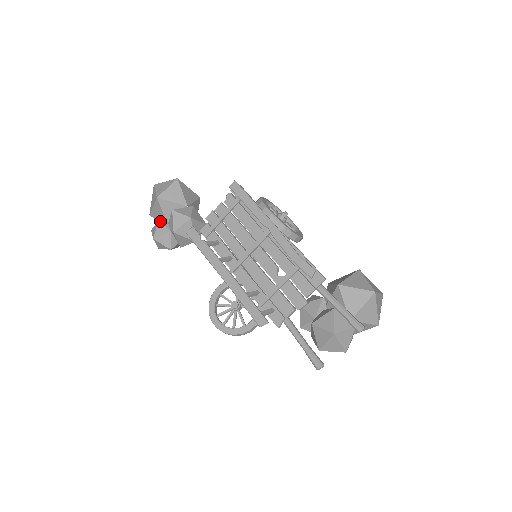
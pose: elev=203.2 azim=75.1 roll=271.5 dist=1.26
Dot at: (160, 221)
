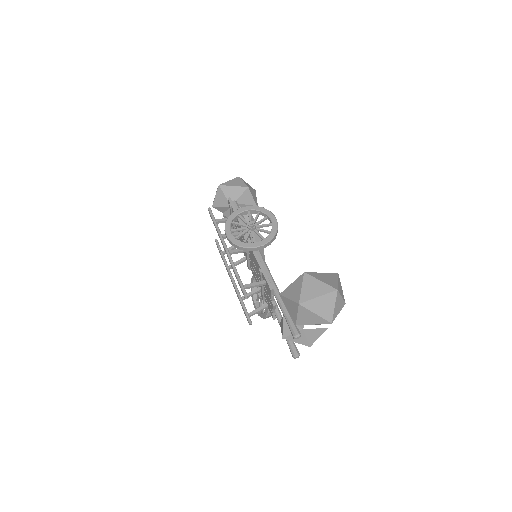
Dot at: occluded
